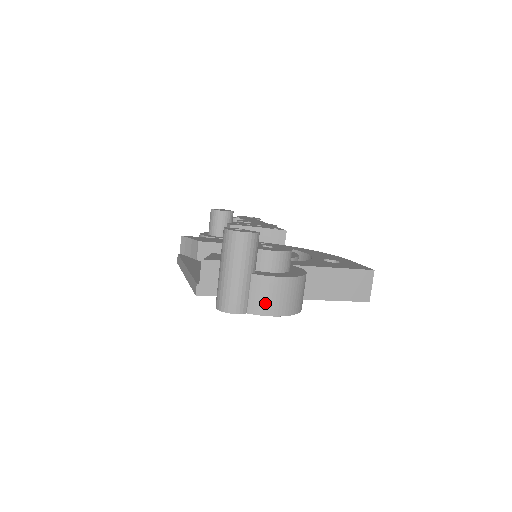
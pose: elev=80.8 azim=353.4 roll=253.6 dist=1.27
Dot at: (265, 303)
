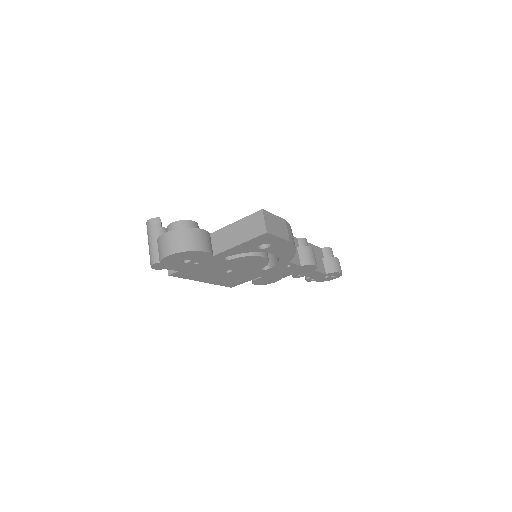
Dot at: (162, 251)
